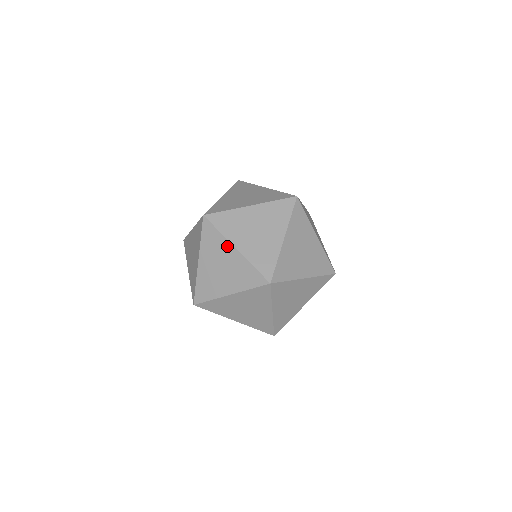
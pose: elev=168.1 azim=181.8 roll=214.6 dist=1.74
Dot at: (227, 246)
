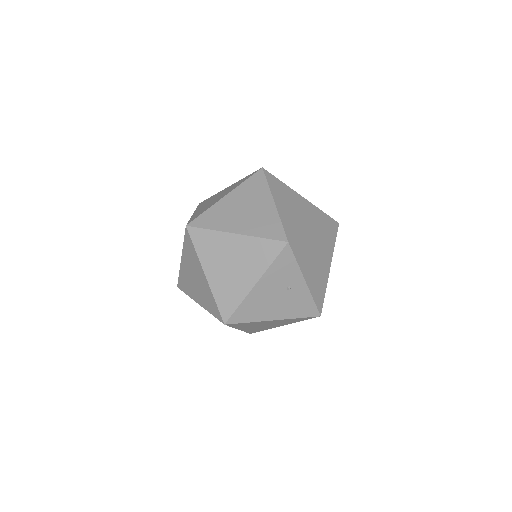
Dot at: occluded
